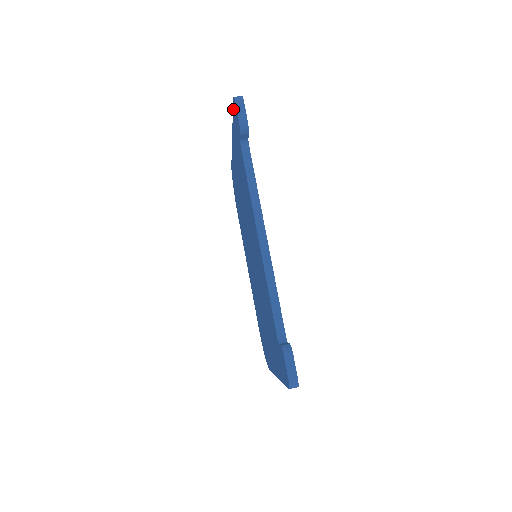
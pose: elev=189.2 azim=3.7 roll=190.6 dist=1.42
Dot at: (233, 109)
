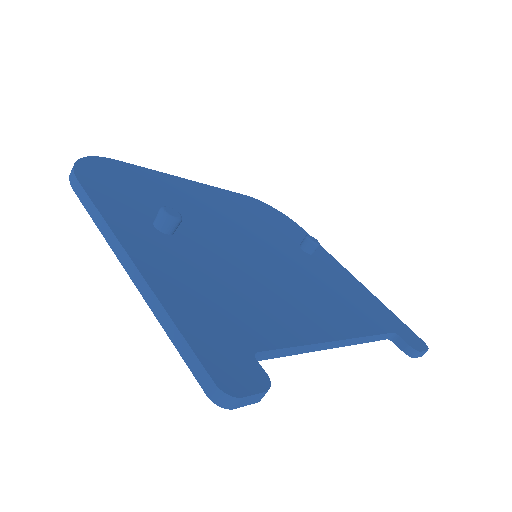
Dot at: (193, 369)
